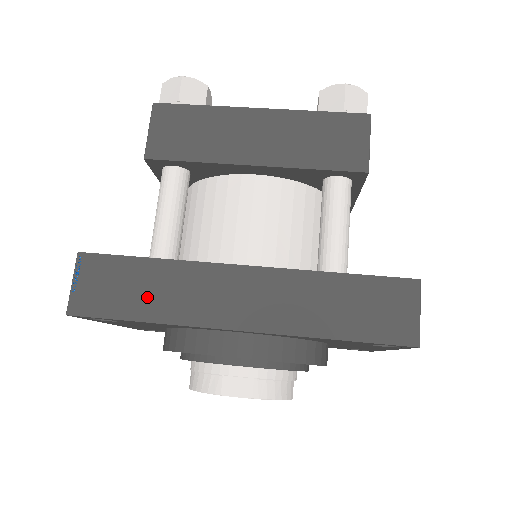
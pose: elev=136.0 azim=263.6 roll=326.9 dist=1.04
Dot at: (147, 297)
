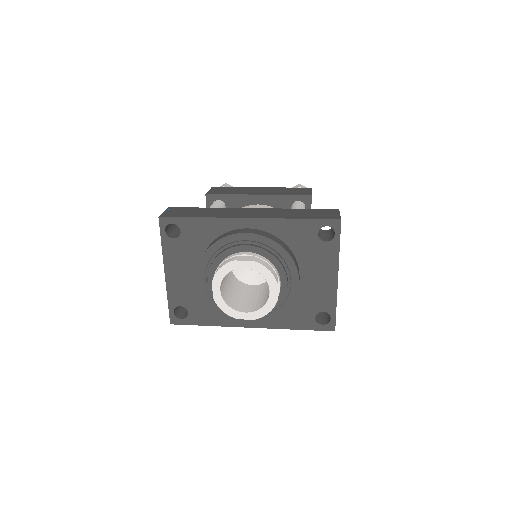
Dot at: (202, 213)
